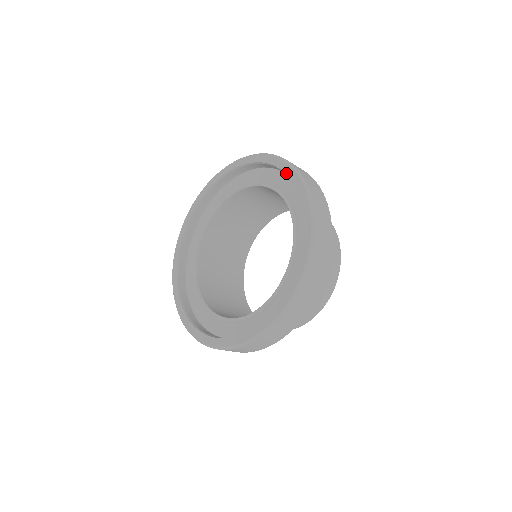
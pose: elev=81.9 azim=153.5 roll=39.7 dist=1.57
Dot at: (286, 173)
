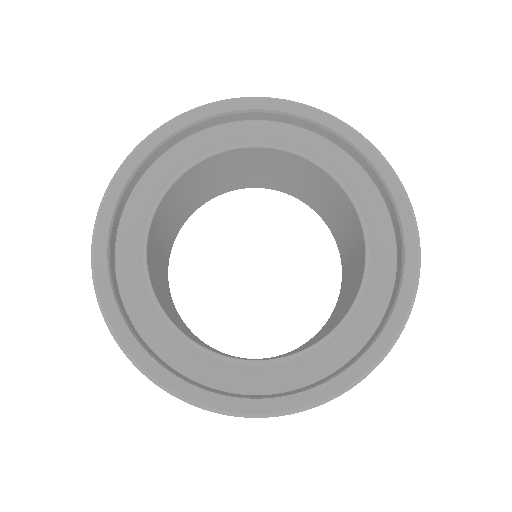
Dot at: (391, 189)
